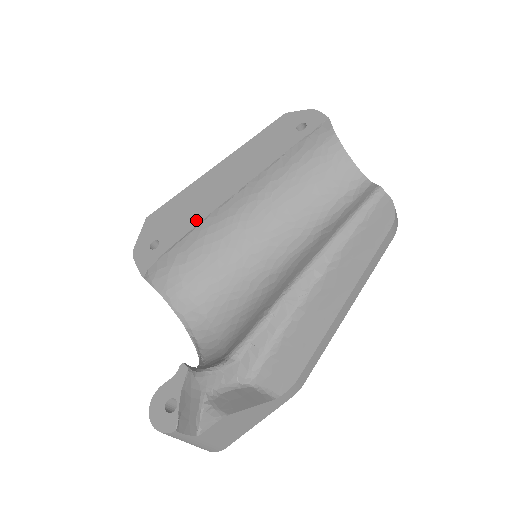
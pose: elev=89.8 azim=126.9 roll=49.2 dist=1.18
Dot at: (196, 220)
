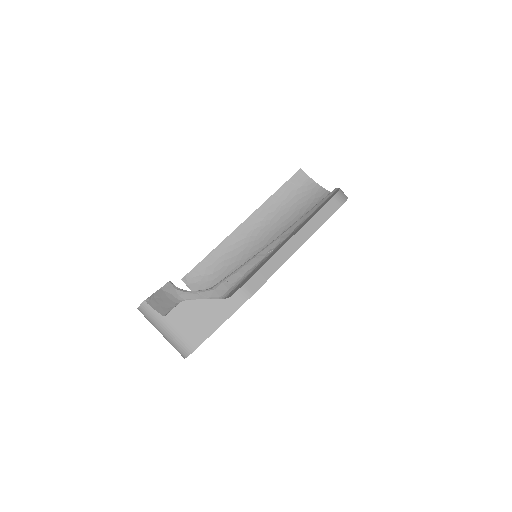
Dot at: (219, 244)
